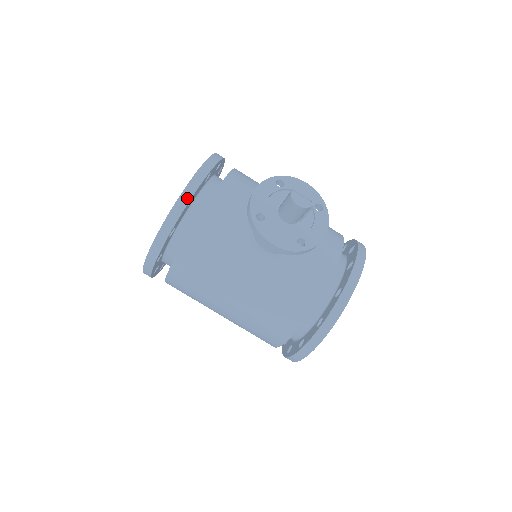
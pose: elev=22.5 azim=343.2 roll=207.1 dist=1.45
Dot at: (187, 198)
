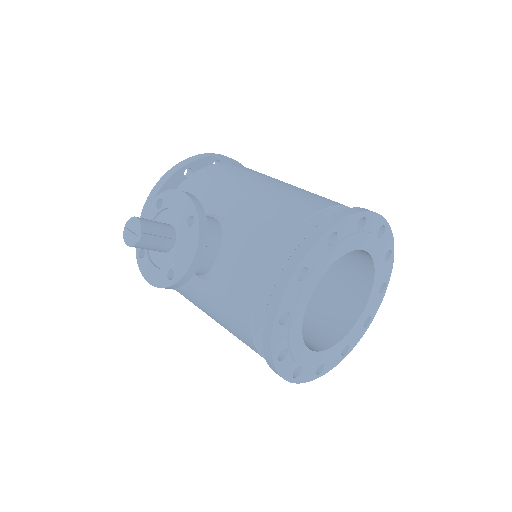
Dot at: occluded
